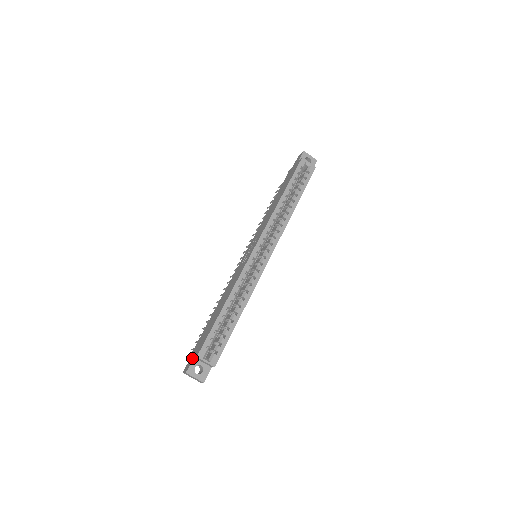
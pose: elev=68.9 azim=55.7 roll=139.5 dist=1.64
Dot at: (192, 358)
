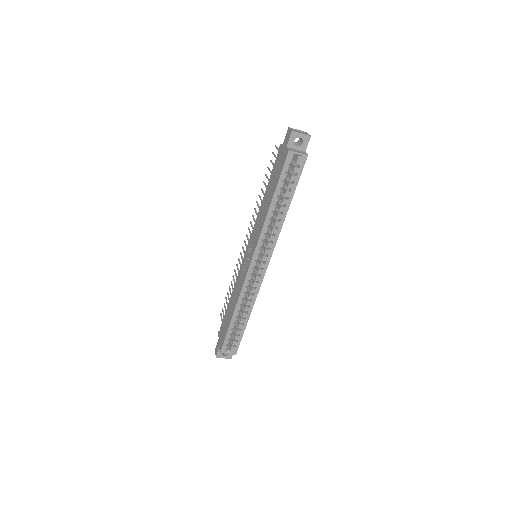
Dot at: (218, 346)
